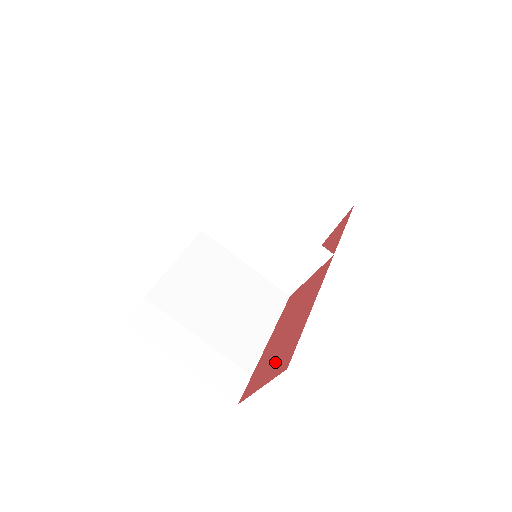
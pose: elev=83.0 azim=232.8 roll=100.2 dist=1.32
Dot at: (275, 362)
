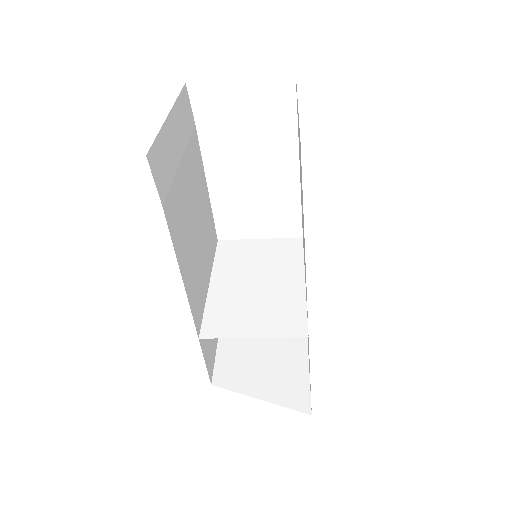
Dot at: occluded
